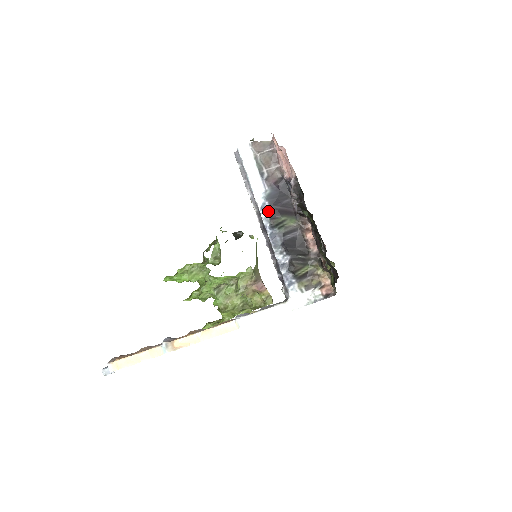
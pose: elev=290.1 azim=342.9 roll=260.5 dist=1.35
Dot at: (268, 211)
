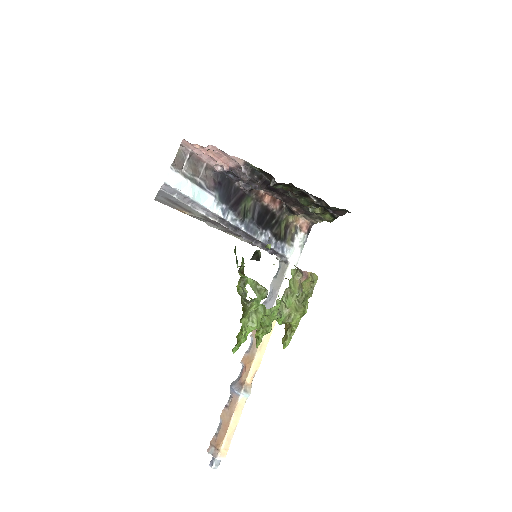
Dot at: (229, 212)
